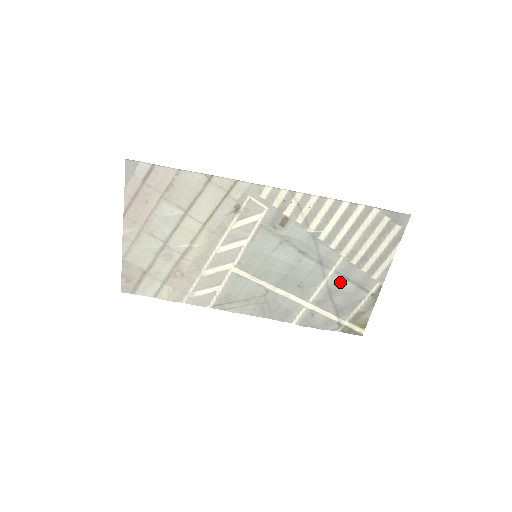
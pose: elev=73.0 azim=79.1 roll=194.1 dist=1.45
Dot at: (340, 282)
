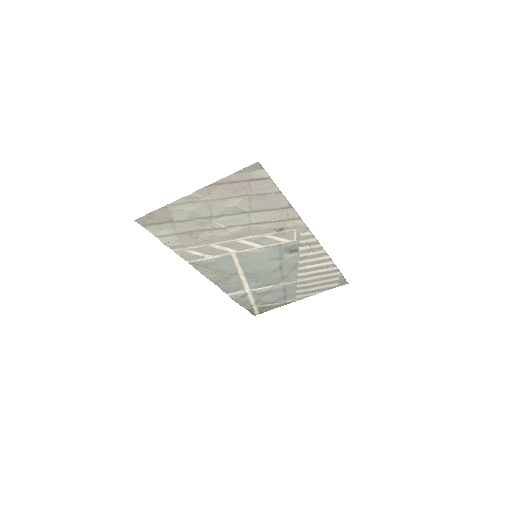
Dot at: (280, 290)
